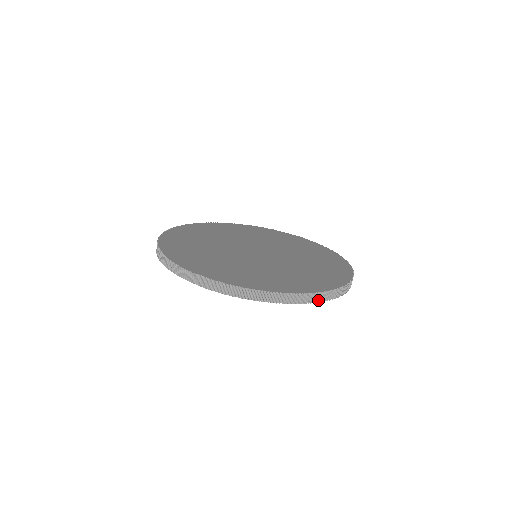
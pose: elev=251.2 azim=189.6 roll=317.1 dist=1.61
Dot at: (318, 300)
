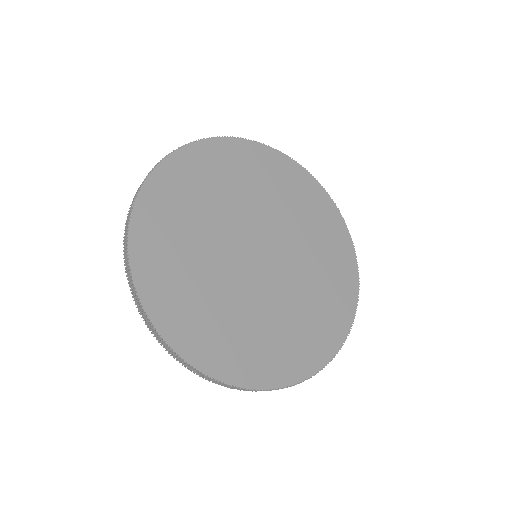
Dot at: (239, 389)
